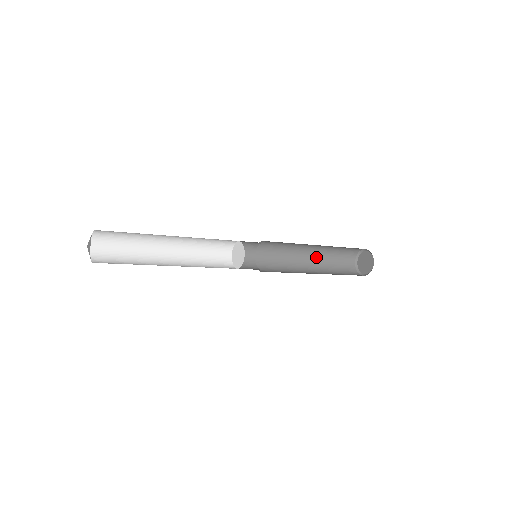
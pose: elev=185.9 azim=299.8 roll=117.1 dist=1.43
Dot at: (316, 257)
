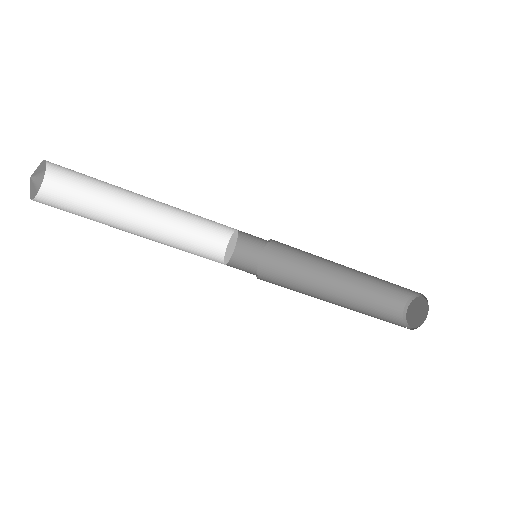
Dot at: (347, 286)
